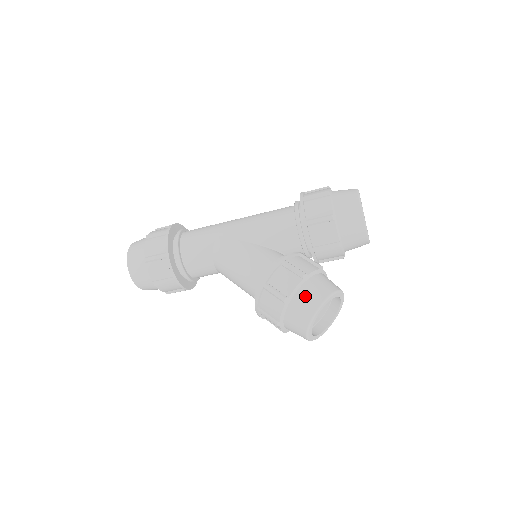
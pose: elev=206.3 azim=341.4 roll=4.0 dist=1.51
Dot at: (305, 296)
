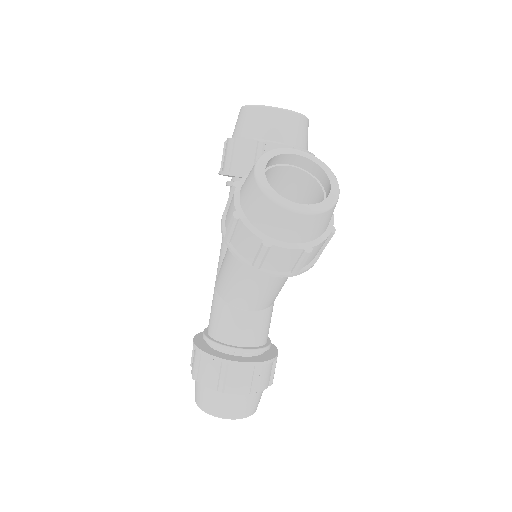
Dot at: (244, 189)
